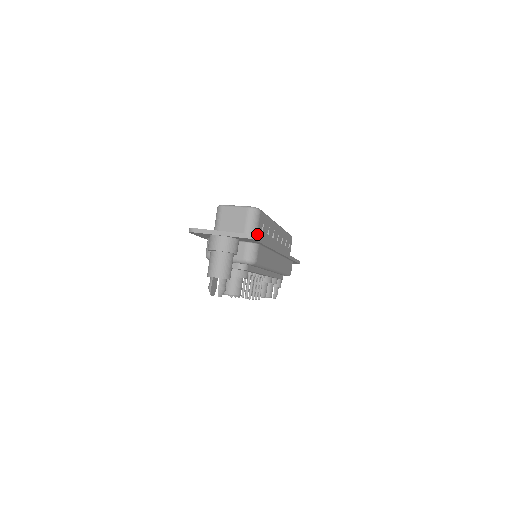
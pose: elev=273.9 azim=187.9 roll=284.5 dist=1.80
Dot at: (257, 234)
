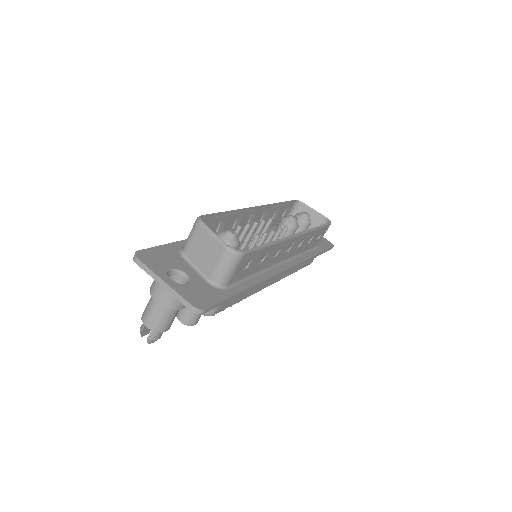
Dot at: (229, 280)
